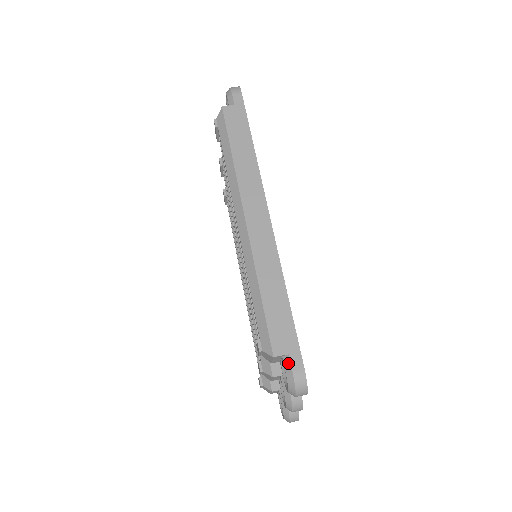
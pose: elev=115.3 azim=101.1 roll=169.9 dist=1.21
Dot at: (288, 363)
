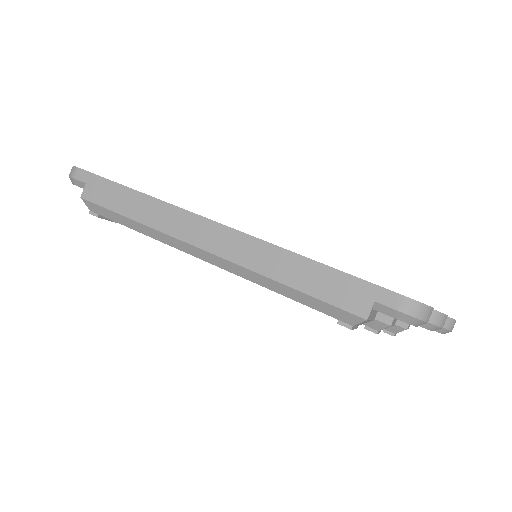
Dot at: (384, 309)
